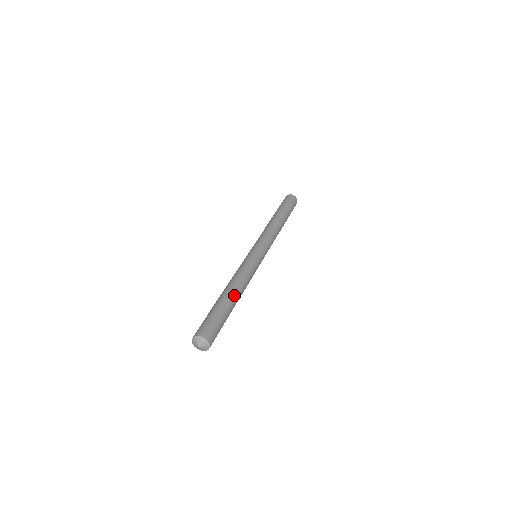
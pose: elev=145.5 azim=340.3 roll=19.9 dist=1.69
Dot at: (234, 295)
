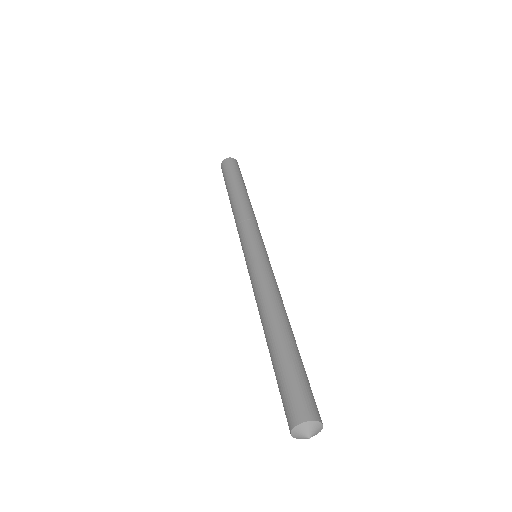
Dot at: (285, 327)
